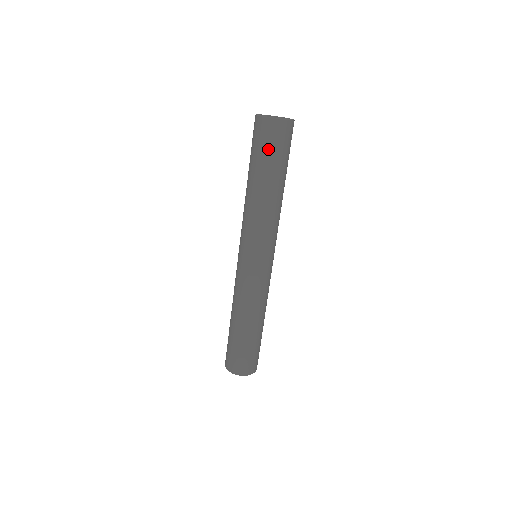
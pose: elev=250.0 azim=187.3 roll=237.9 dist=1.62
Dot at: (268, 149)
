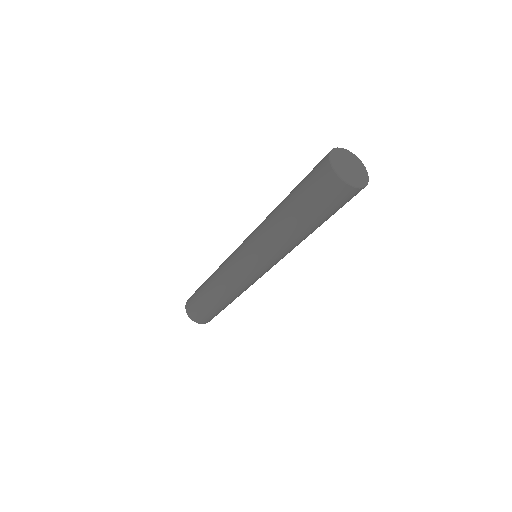
Dot at: (316, 199)
